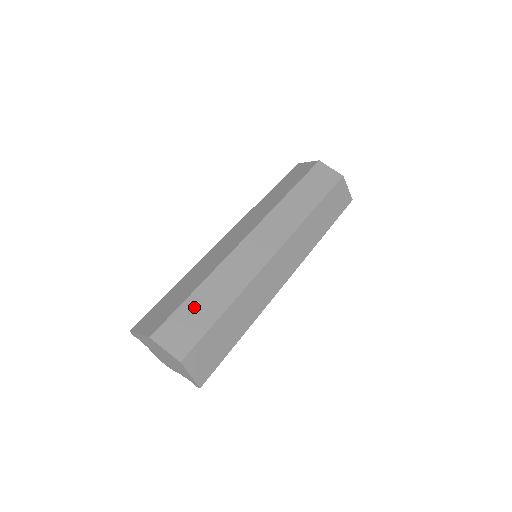
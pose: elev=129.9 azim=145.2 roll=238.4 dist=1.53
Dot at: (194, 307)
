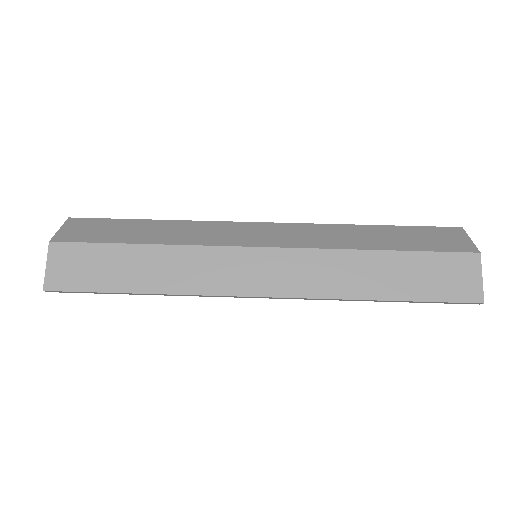
Dot at: (126, 226)
